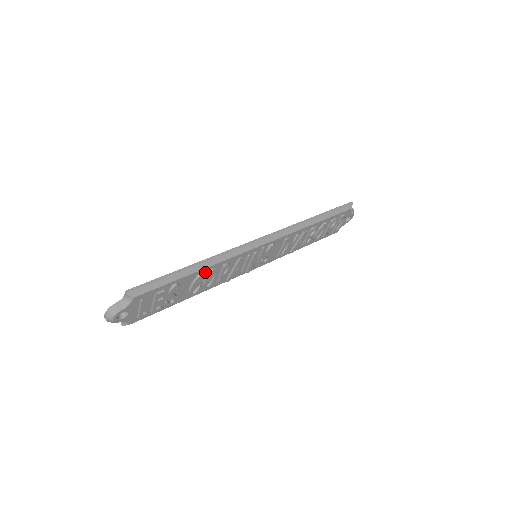
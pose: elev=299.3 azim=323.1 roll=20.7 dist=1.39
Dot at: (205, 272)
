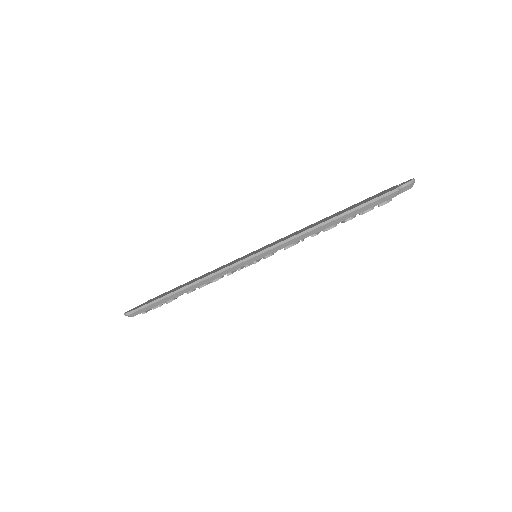
Dot at: occluded
